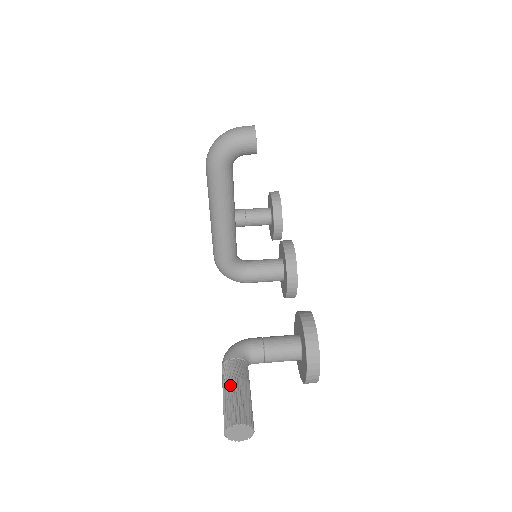
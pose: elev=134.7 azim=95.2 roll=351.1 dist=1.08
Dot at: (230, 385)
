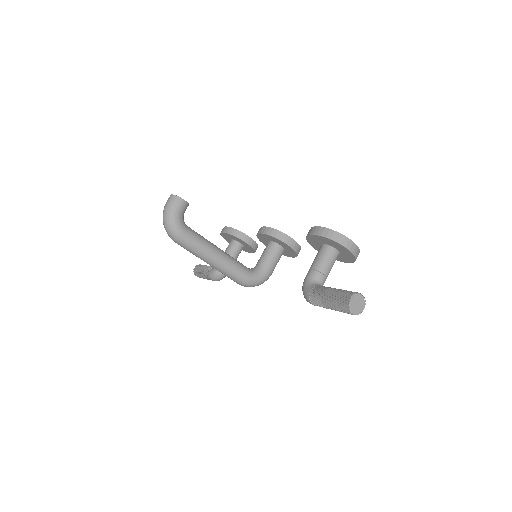
Dot at: (325, 299)
